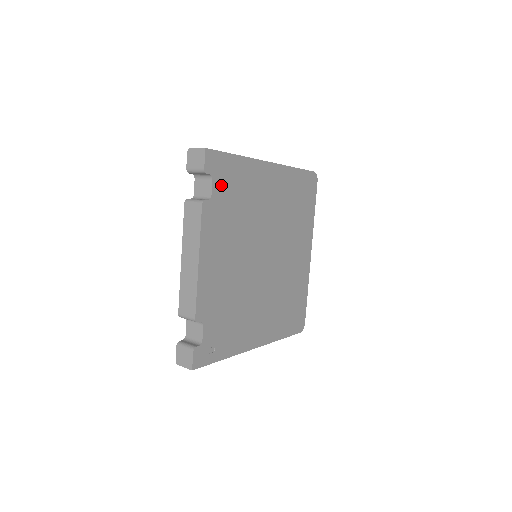
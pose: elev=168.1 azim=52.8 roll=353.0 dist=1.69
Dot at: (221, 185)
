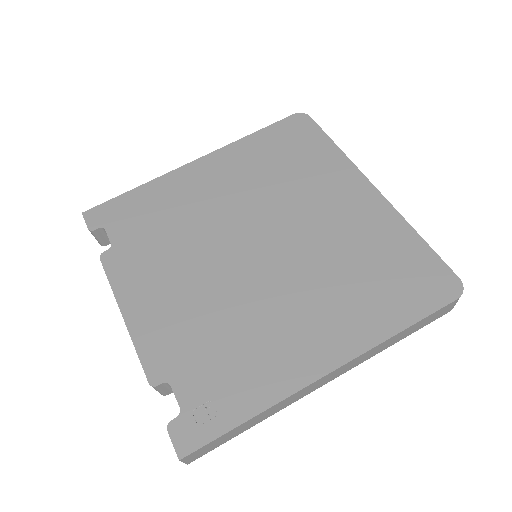
Dot at: (122, 226)
